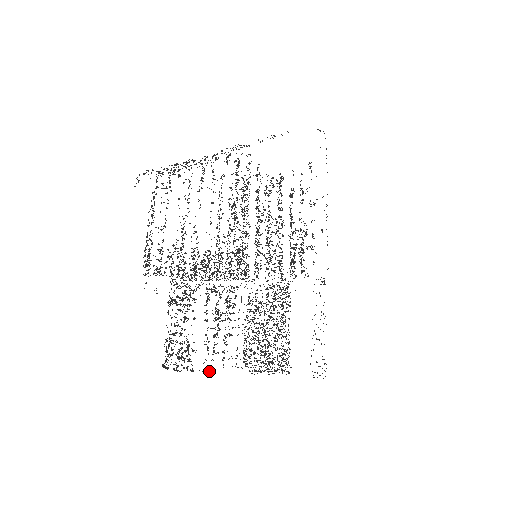
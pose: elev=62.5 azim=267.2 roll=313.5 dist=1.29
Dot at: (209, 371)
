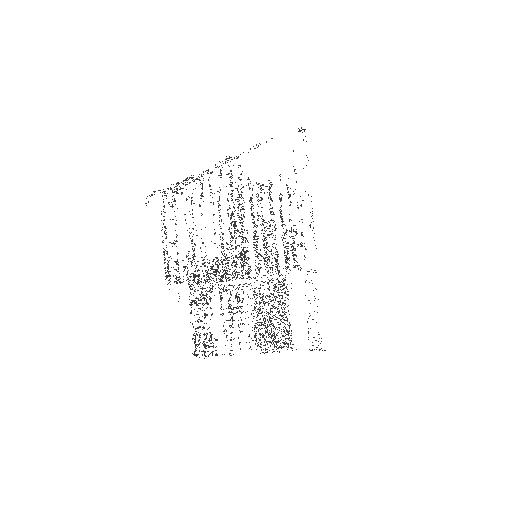
Dot at: occluded
